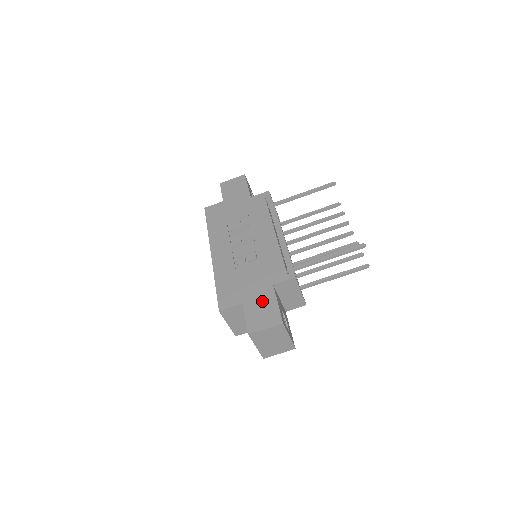
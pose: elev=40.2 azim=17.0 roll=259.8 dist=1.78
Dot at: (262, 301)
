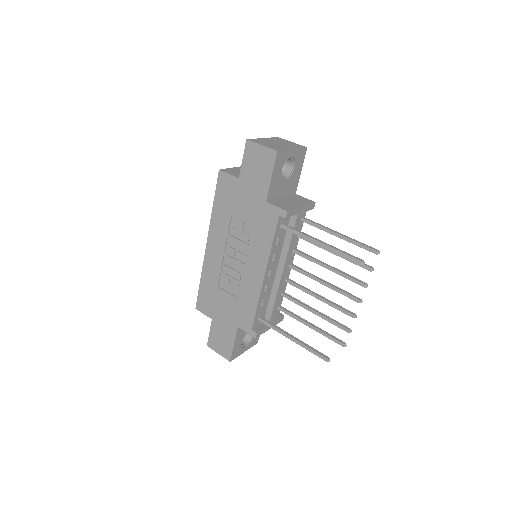
Dot at: (225, 332)
